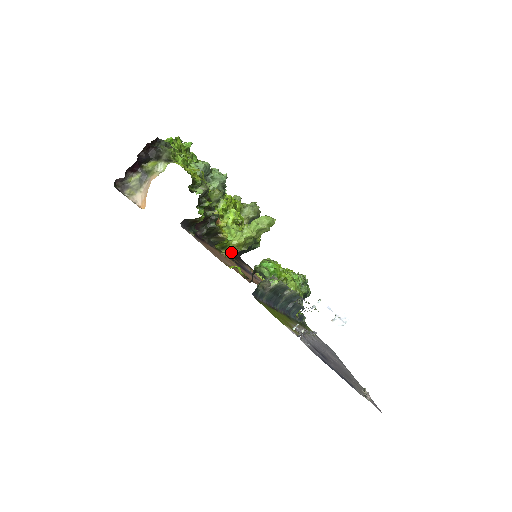
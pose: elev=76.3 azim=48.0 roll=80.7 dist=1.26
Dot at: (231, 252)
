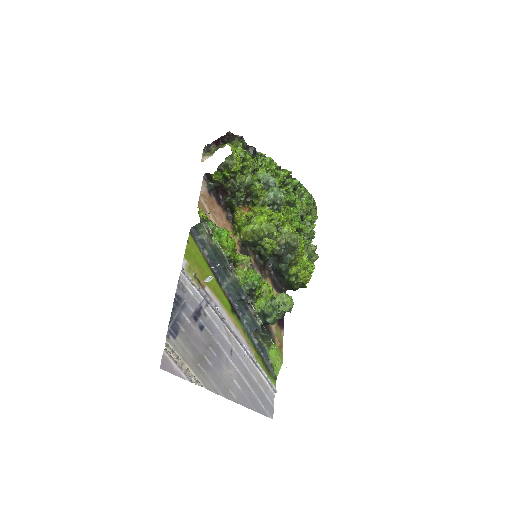
Dot at: (241, 237)
